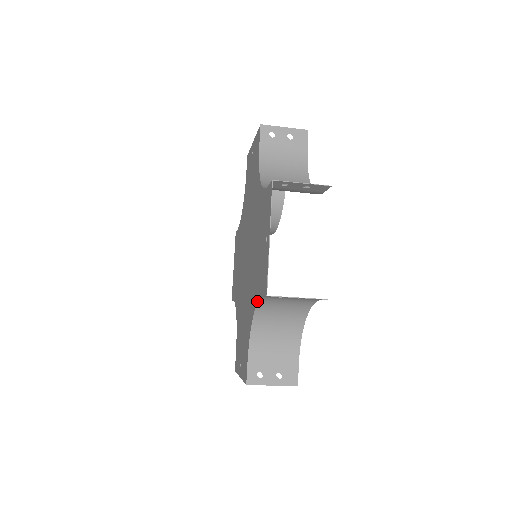
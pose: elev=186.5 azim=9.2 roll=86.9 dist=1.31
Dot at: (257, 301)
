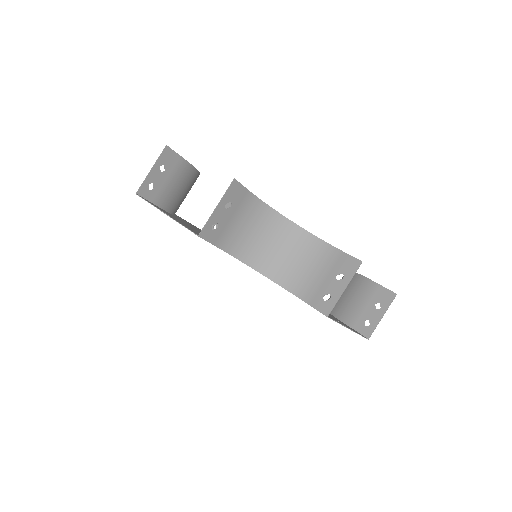
Dot at: occluded
